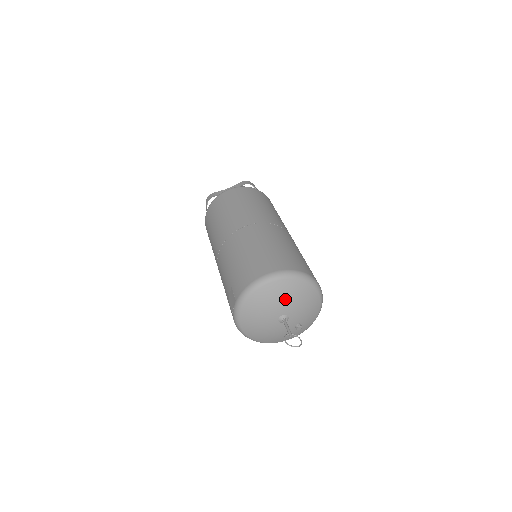
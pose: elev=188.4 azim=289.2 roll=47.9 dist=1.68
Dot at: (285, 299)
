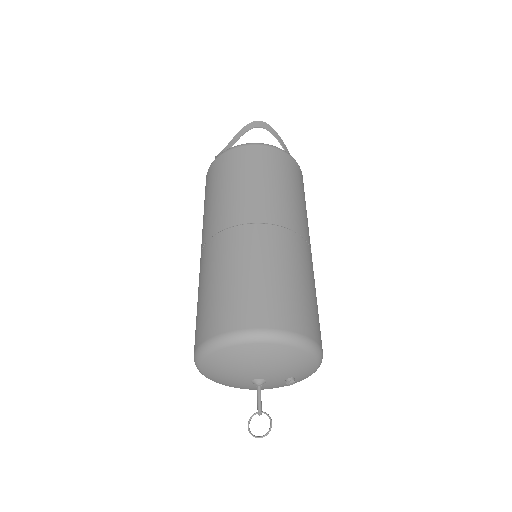
Dot at: (242, 367)
